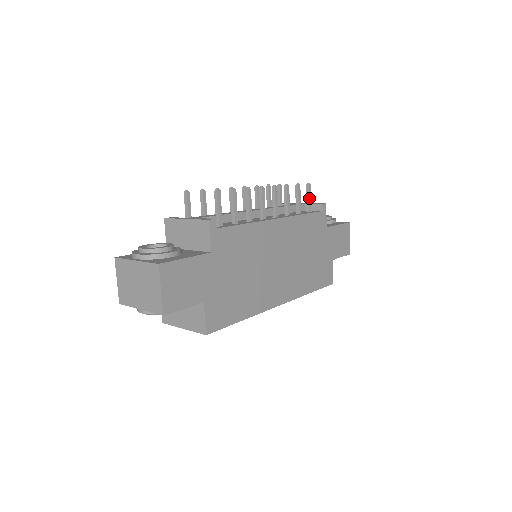
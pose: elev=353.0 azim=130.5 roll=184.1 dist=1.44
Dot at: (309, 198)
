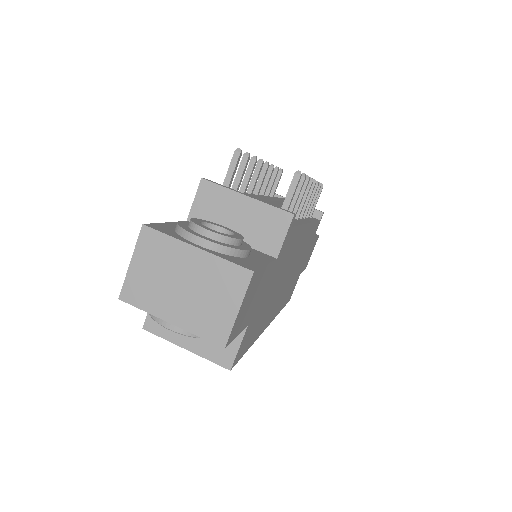
Dot at: occluded
